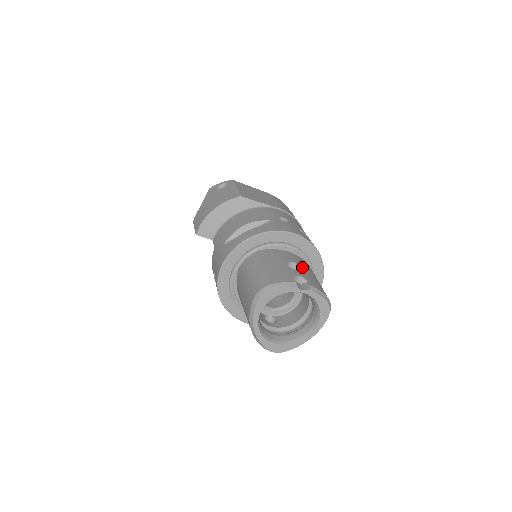
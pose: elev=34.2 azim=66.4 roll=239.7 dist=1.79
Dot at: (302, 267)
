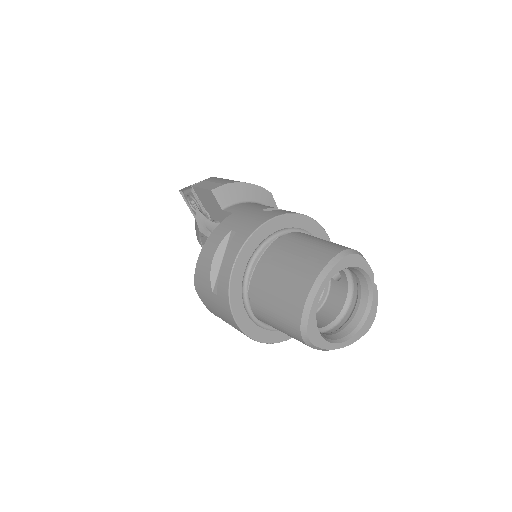
Dot at: occluded
